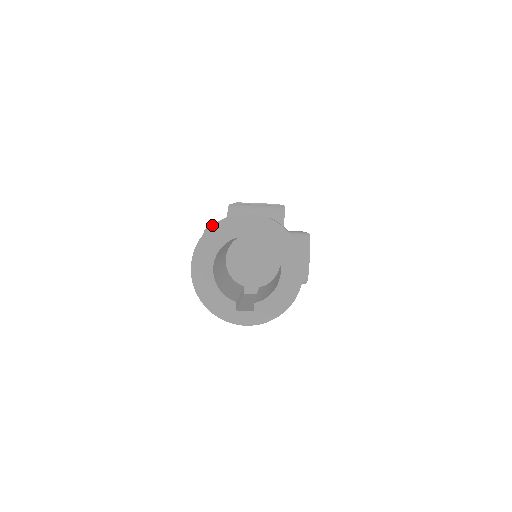
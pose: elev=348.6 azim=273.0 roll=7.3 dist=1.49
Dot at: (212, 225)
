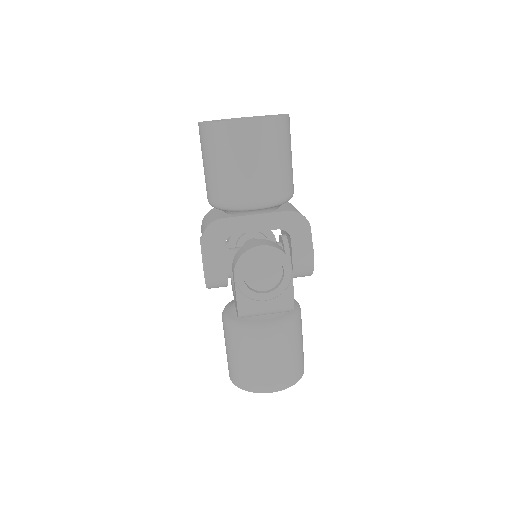
Dot at: occluded
